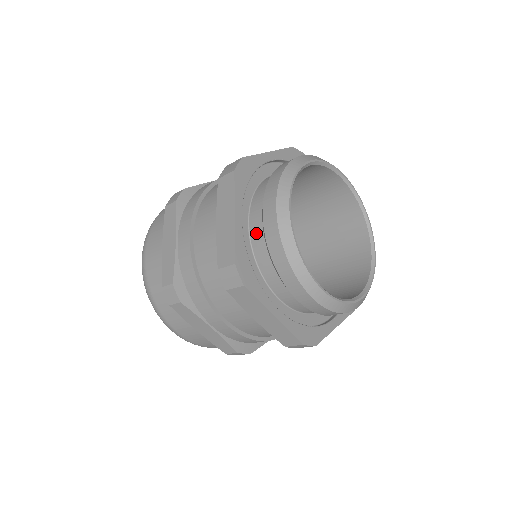
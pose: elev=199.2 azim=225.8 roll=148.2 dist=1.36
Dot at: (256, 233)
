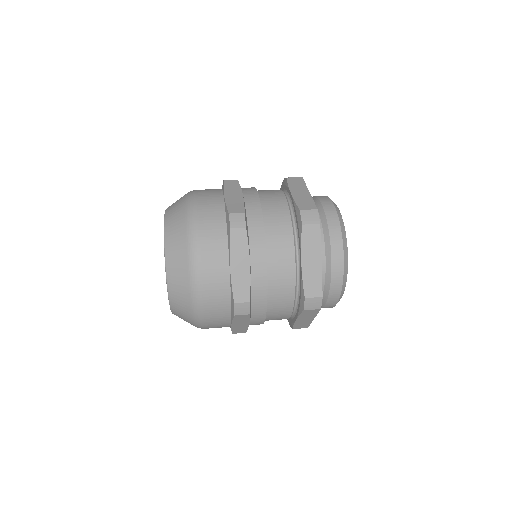
Dot at: occluded
